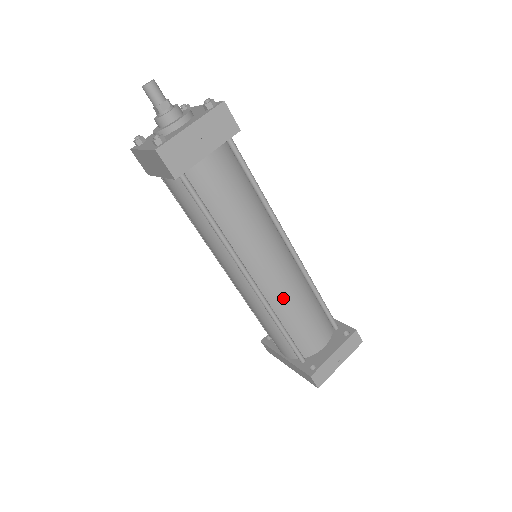
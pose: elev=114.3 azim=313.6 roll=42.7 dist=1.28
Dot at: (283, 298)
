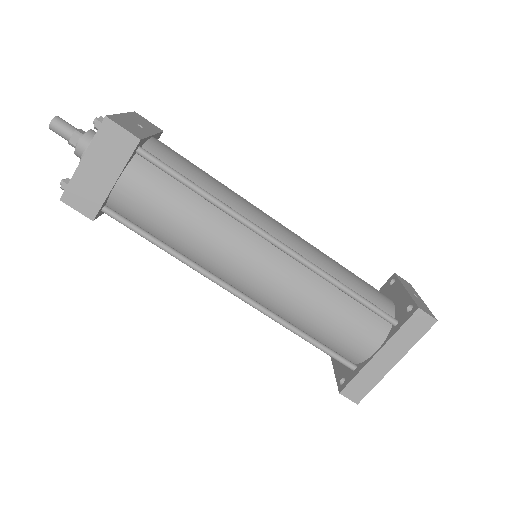
Dot at: (317, 256)
